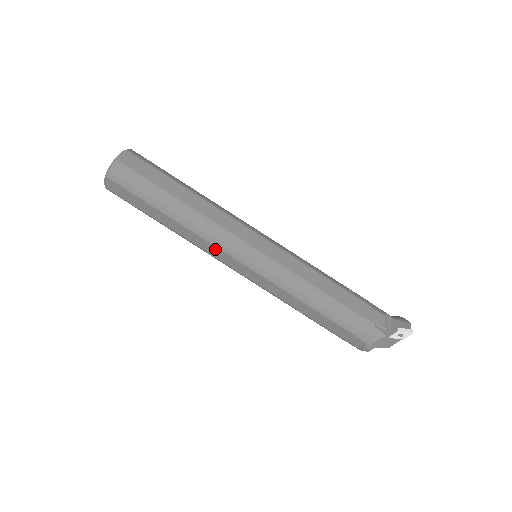
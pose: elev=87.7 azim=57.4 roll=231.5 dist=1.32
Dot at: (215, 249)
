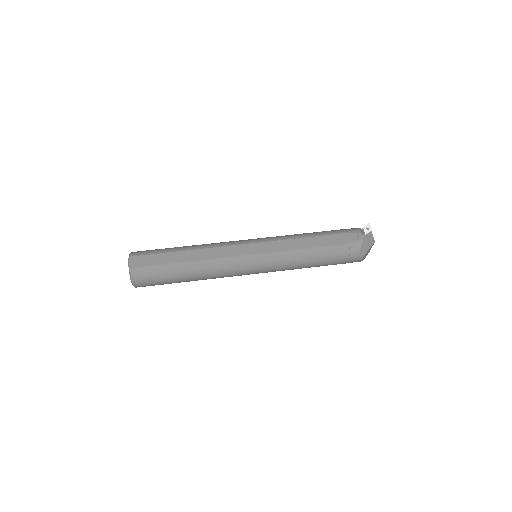
Dot at: (227, 249)
